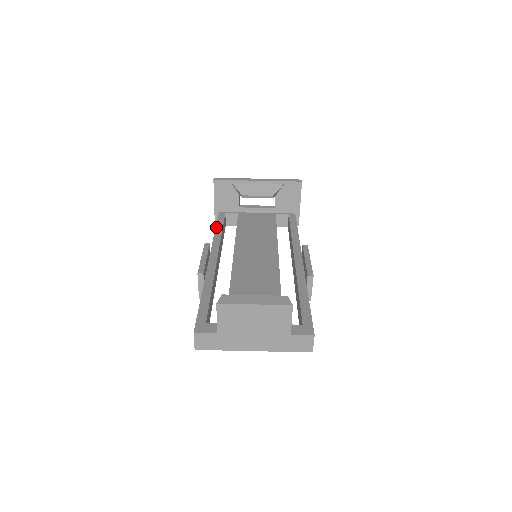
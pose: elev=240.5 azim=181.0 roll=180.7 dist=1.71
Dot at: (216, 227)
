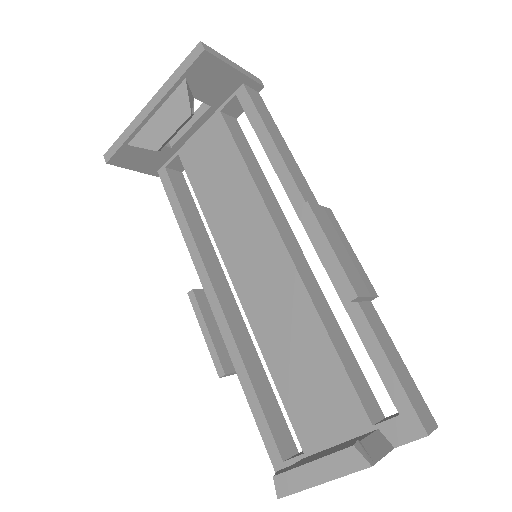
Dot at: (176, 218)
